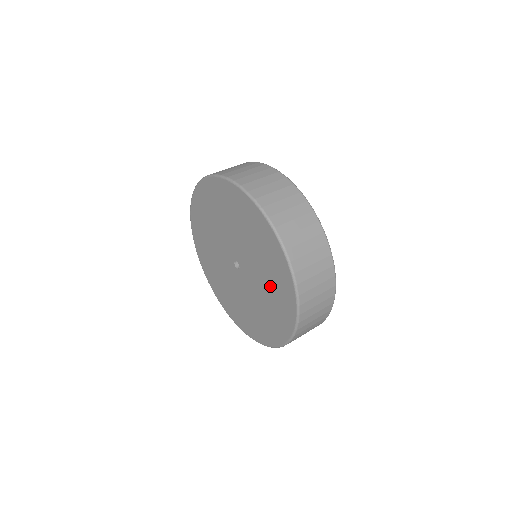
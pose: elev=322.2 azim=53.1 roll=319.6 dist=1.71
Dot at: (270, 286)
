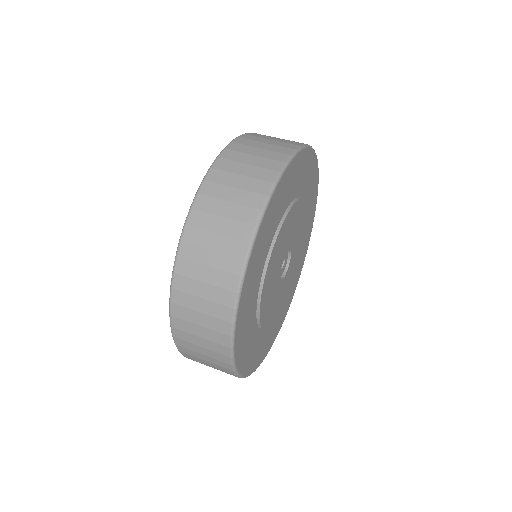
Dot at: occluded
